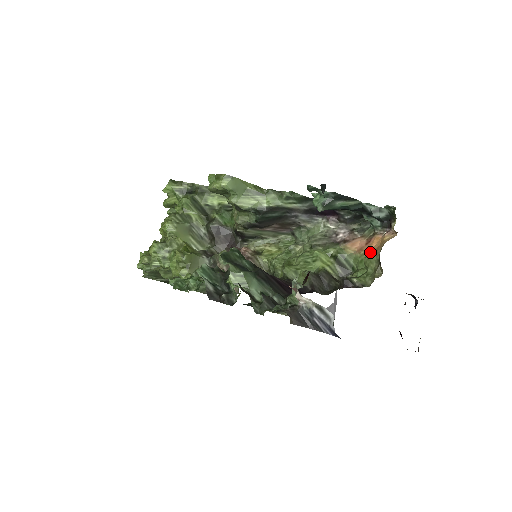
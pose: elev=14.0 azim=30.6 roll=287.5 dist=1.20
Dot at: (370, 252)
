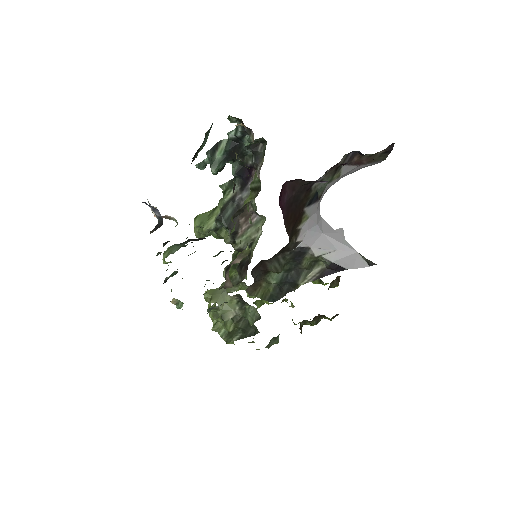
Dot at: occluded
